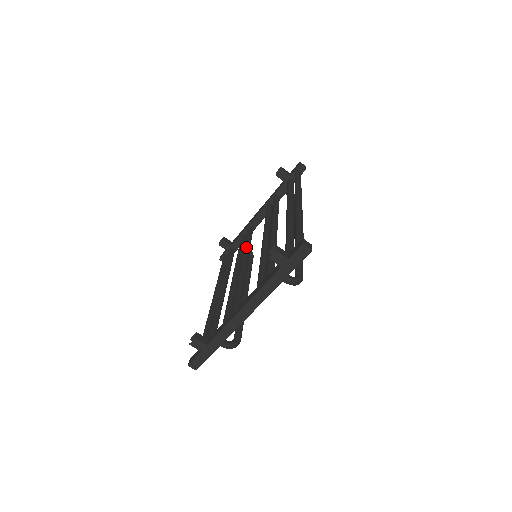
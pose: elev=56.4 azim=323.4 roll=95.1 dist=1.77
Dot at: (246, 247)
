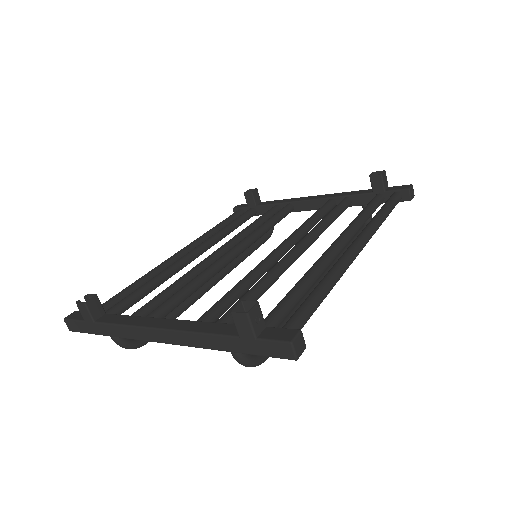
Dot at: (261, 229)
